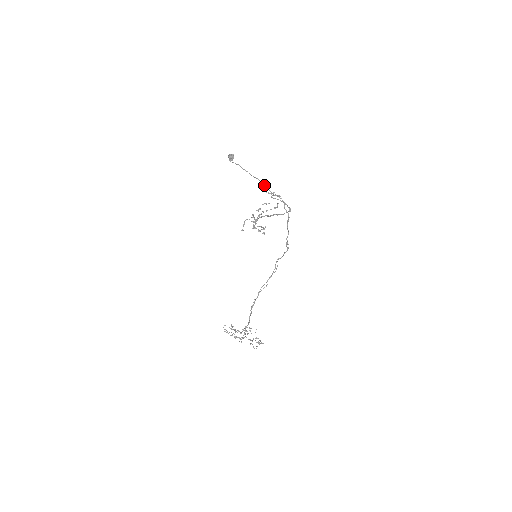
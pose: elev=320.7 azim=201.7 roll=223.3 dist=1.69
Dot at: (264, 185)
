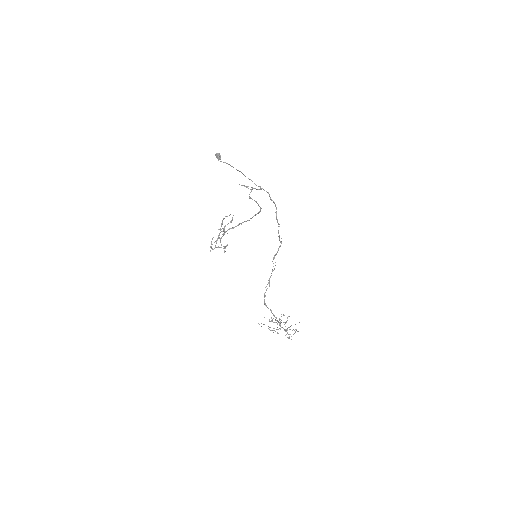
Dot at: (249, 179)
